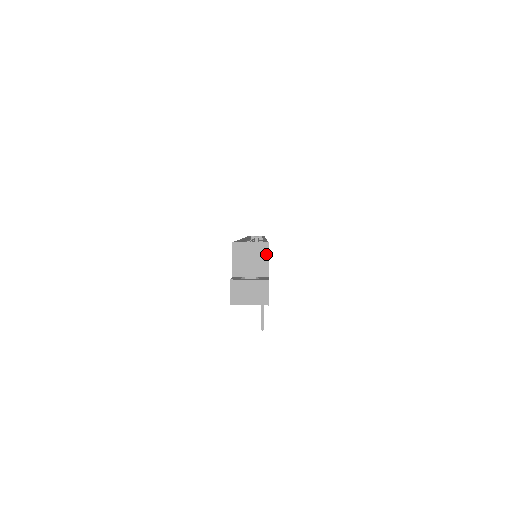
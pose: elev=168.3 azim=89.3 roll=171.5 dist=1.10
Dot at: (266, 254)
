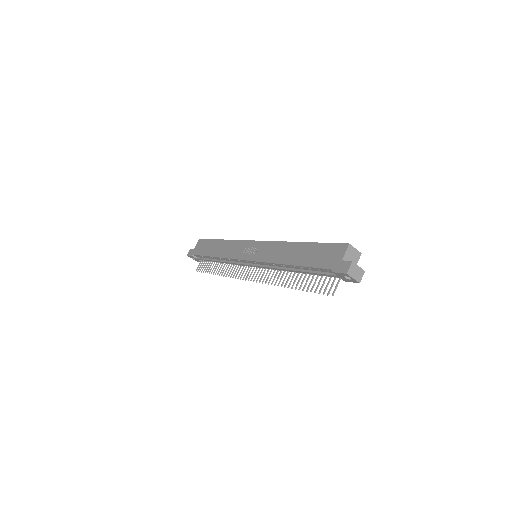
Dot at: (359, 258)
